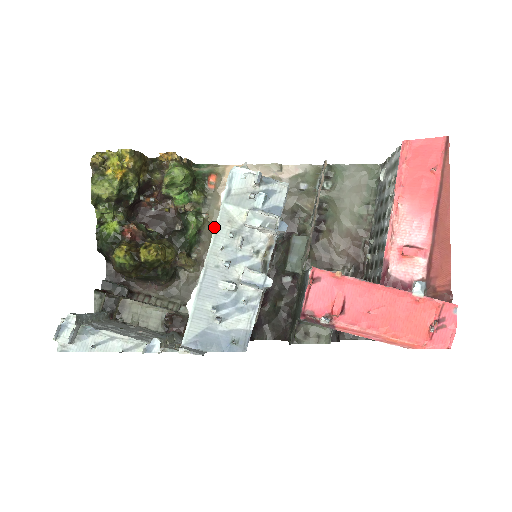
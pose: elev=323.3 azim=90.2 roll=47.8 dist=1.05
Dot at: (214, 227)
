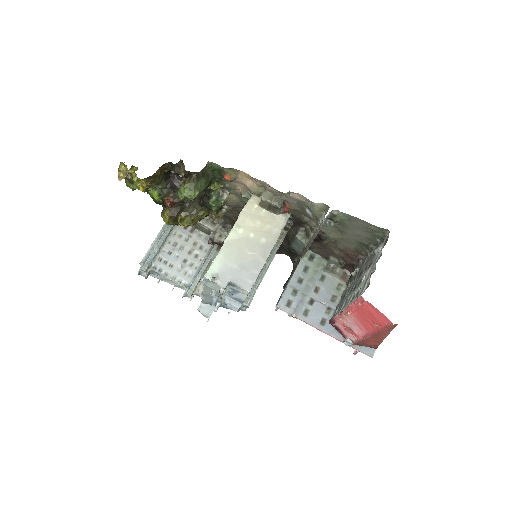
Dot at: (236, 200)
